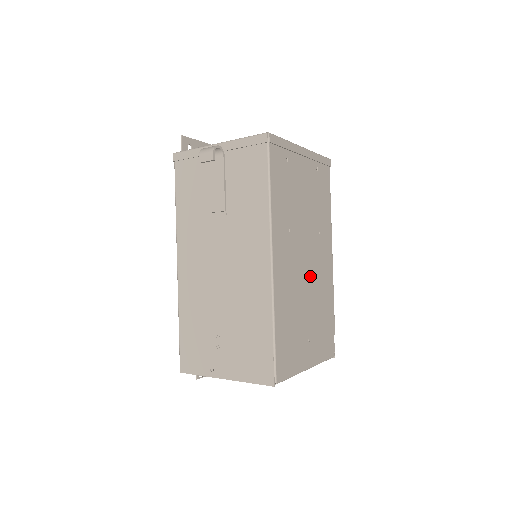
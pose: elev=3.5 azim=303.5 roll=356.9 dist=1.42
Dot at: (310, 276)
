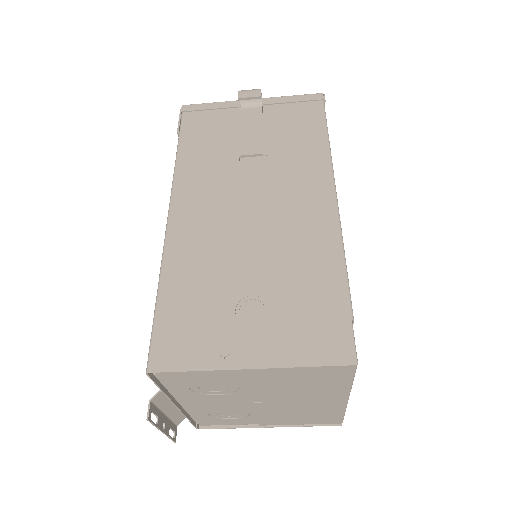
Dot at: occluded
